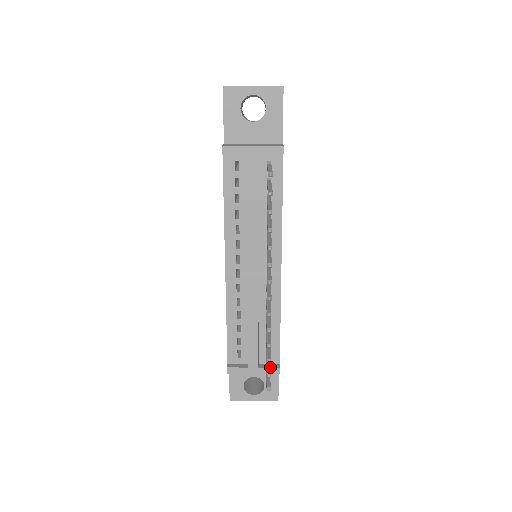
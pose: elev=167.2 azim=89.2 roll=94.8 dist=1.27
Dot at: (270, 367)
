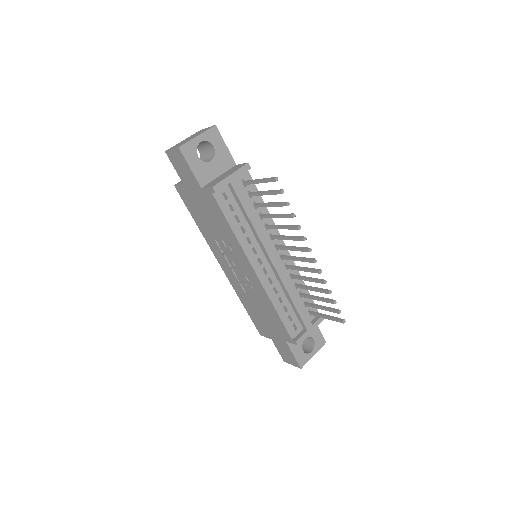
Dot at: (334, 308)
